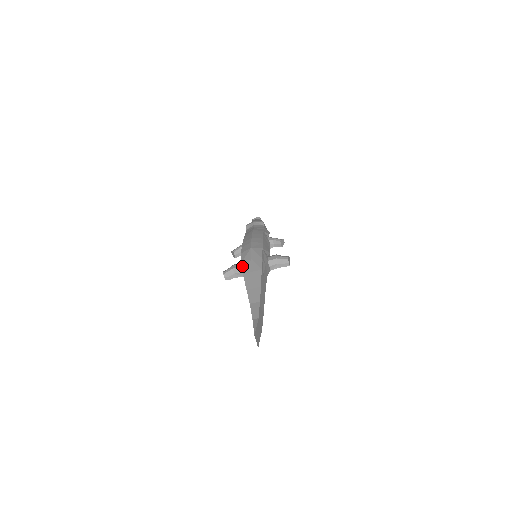
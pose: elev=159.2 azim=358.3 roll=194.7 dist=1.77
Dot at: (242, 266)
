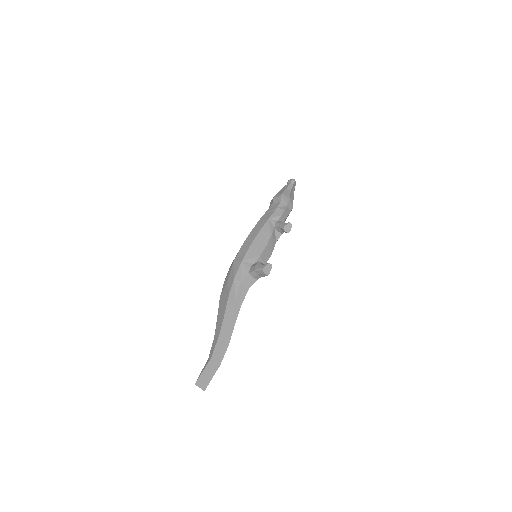
Dot at: occluded
